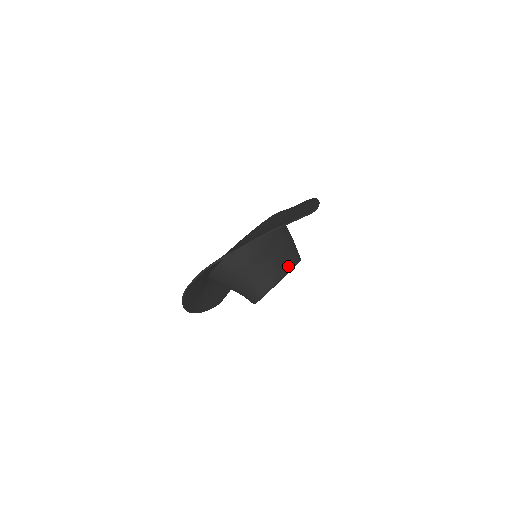
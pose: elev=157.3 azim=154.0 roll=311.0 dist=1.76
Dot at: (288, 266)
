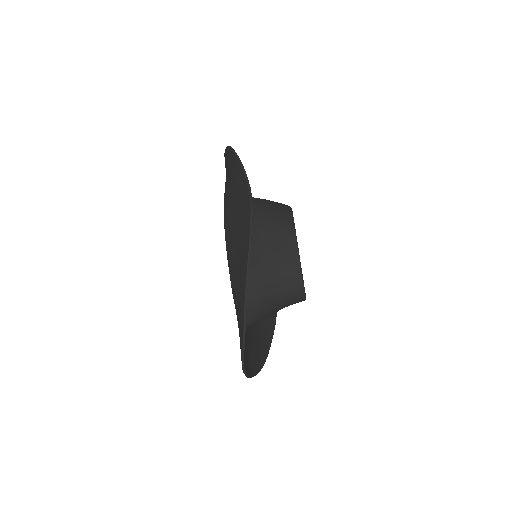
Dot at: (291, 247)
